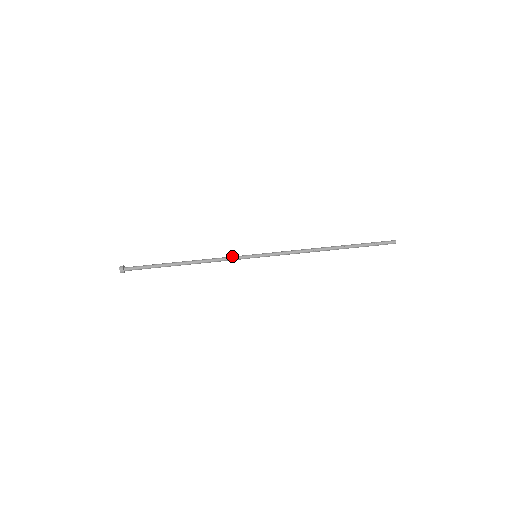
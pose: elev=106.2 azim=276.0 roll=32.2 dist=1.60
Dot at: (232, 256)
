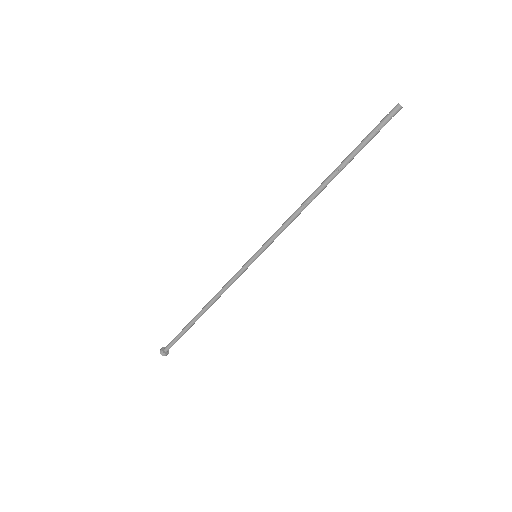
Dot at: (235, 274)
